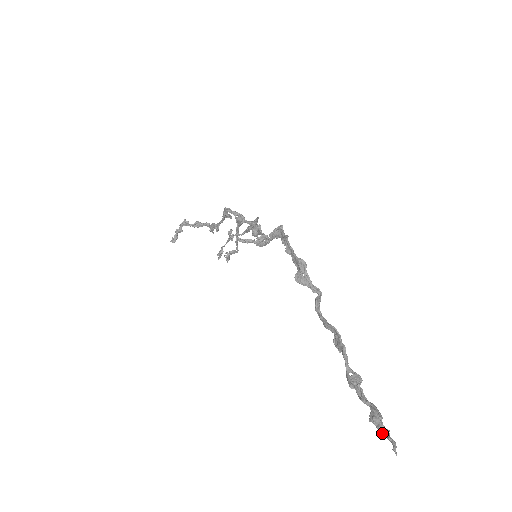
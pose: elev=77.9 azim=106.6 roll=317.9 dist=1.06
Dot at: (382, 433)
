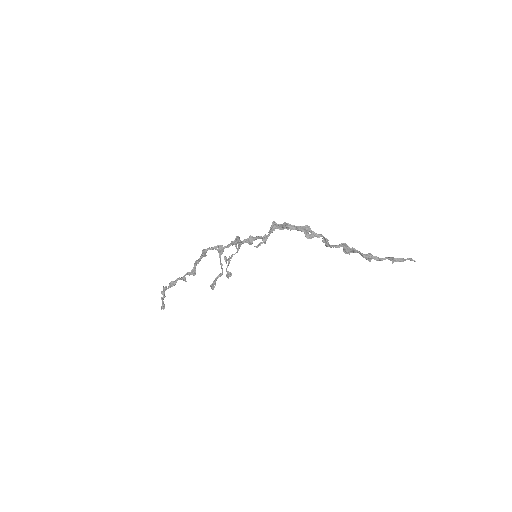
Dot at: (402, 261)
